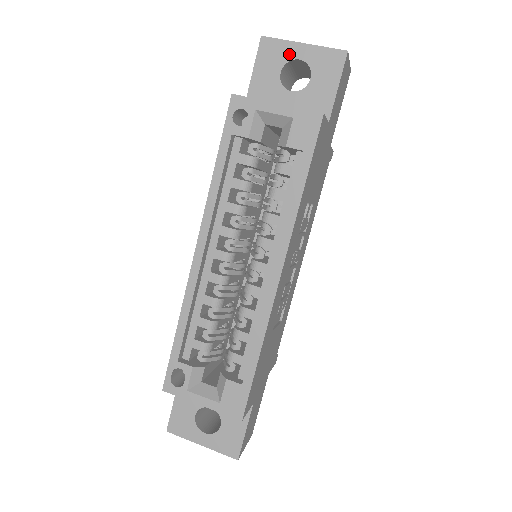
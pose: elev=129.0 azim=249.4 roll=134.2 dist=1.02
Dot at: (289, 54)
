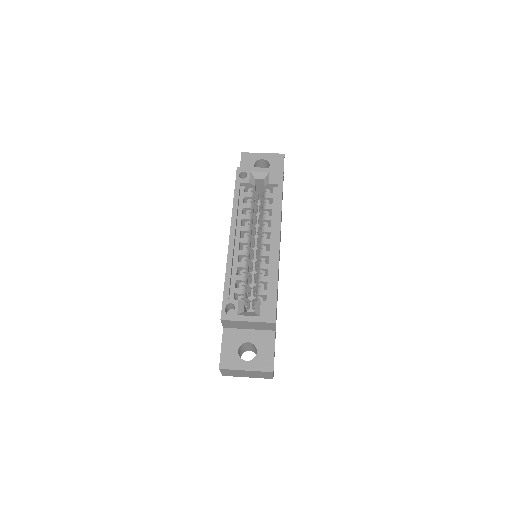
Dot at: (257, 158)
